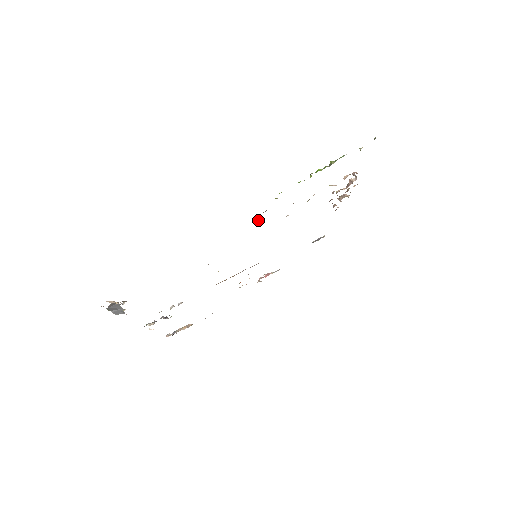
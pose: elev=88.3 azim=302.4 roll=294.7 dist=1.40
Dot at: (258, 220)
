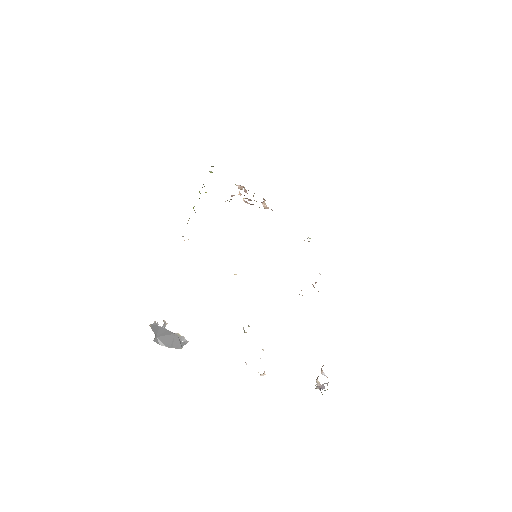
Dot at: occluded
